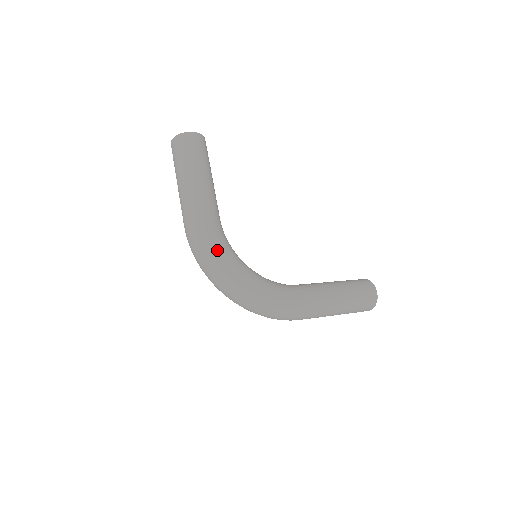
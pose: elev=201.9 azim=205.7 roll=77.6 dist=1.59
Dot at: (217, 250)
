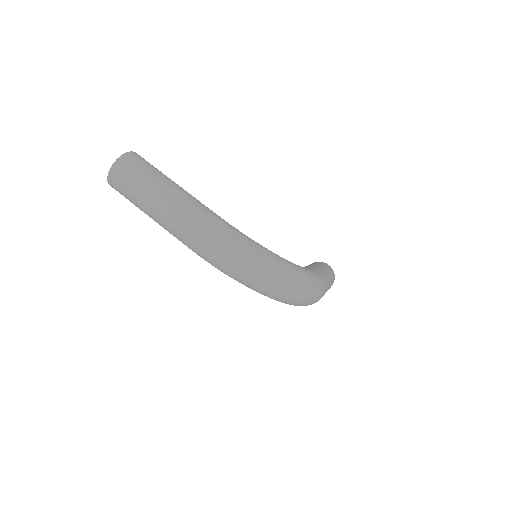
Dot at: (250, 241)
